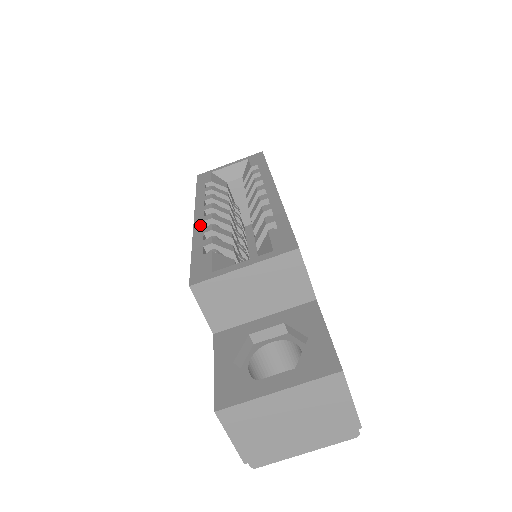
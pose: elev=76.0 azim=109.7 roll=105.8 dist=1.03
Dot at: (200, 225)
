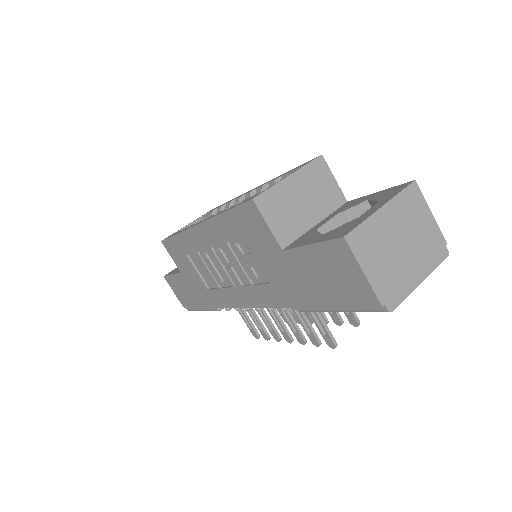
Dot at: (210, 217)
